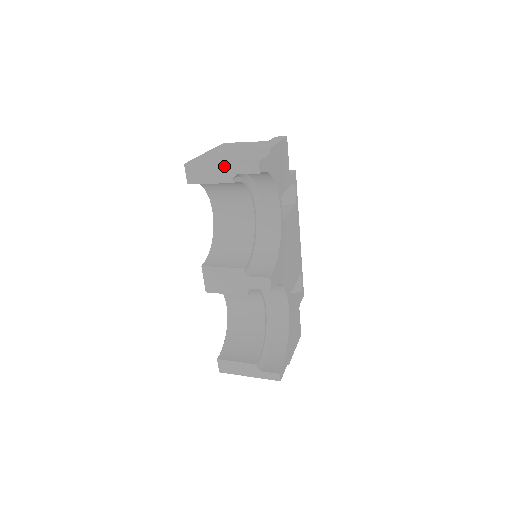
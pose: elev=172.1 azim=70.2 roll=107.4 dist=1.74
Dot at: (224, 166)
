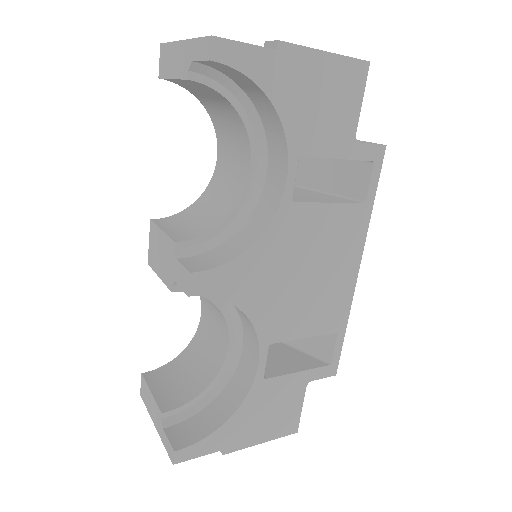
Dot at: (185, 46)
